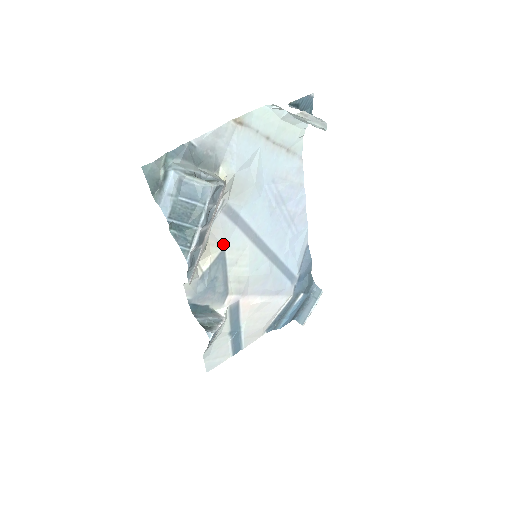
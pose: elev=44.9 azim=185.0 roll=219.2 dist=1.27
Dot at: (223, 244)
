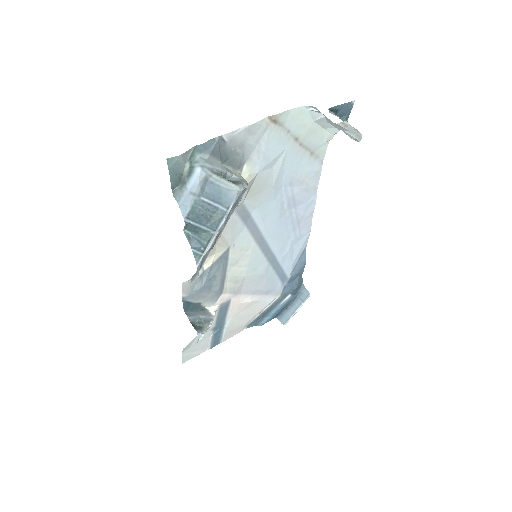
Dot at: (229, 244)
